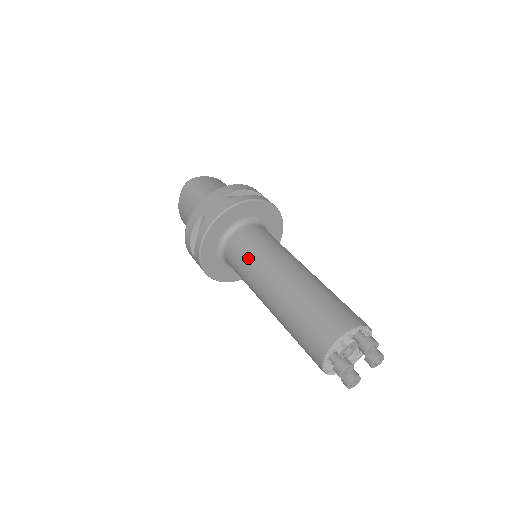
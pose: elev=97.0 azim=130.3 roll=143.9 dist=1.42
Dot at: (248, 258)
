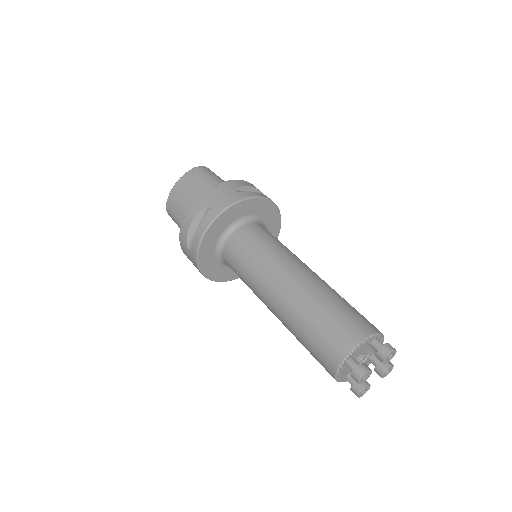
Dot at: occluded
